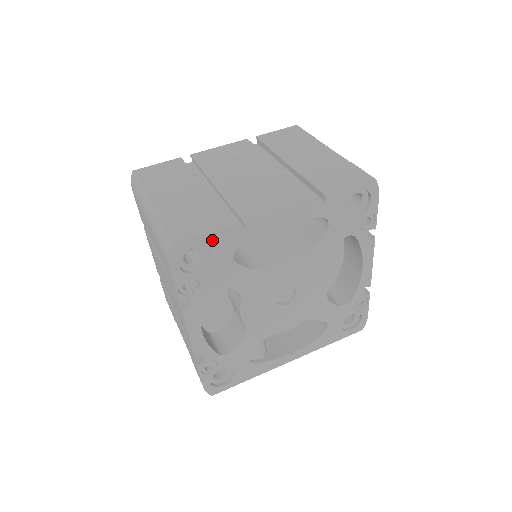
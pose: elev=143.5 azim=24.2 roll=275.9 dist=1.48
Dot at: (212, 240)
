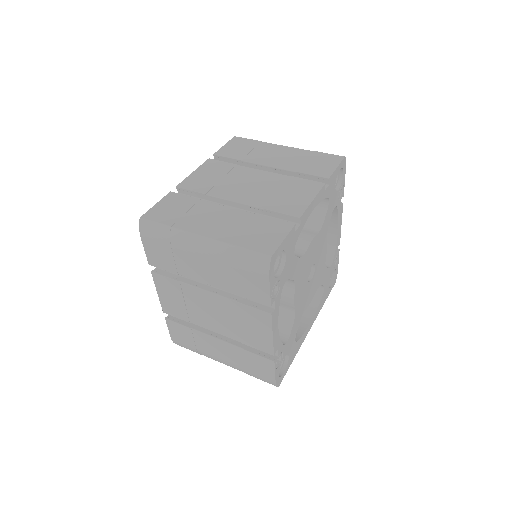
Dot at: (287, 241)
